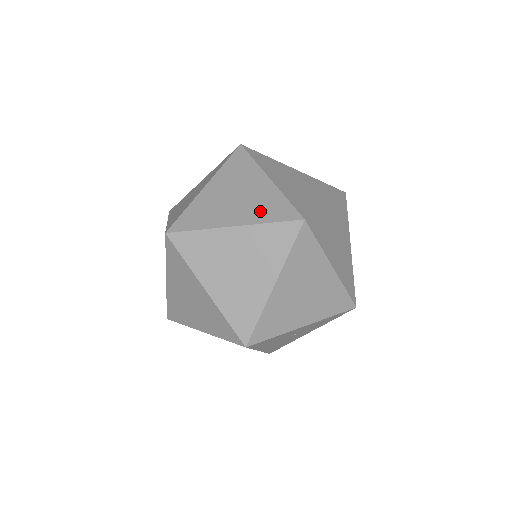
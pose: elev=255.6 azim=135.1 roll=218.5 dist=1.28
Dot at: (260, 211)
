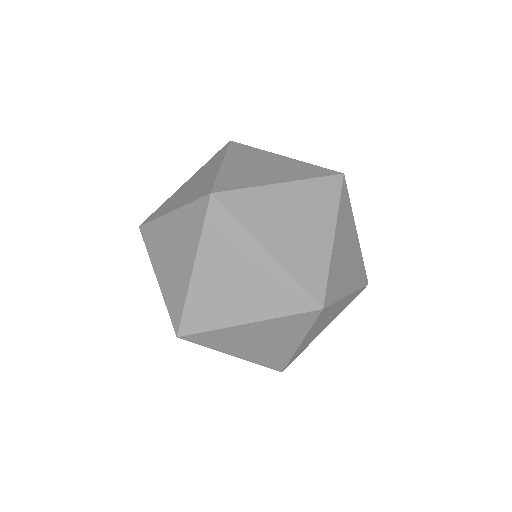
Dot at: (298, 172)
